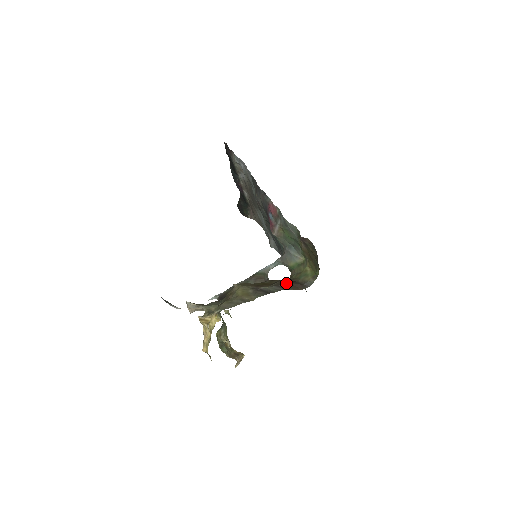
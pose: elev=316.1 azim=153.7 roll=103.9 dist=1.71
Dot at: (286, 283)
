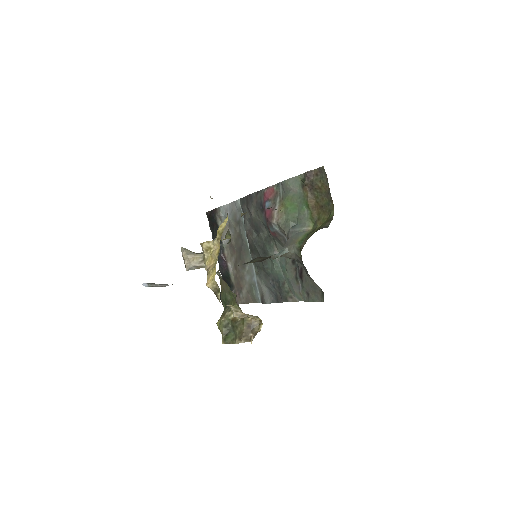
Dot at: occluded
